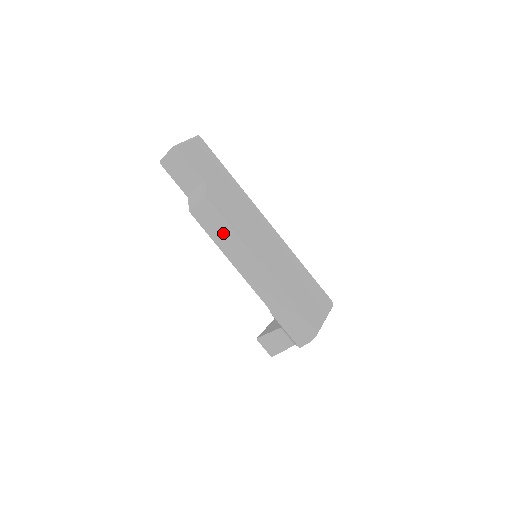
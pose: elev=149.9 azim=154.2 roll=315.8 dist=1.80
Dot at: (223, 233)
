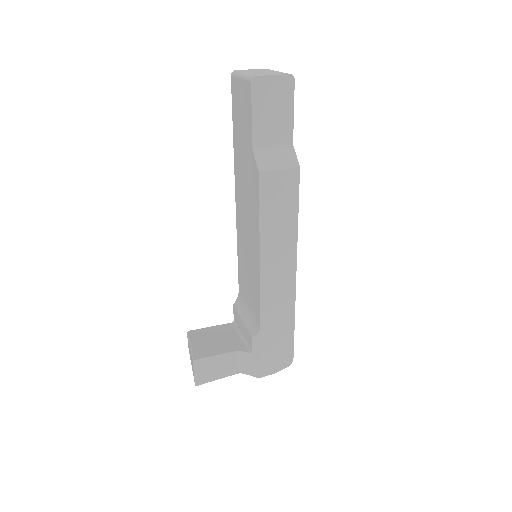
Dot at: (281, 221)
